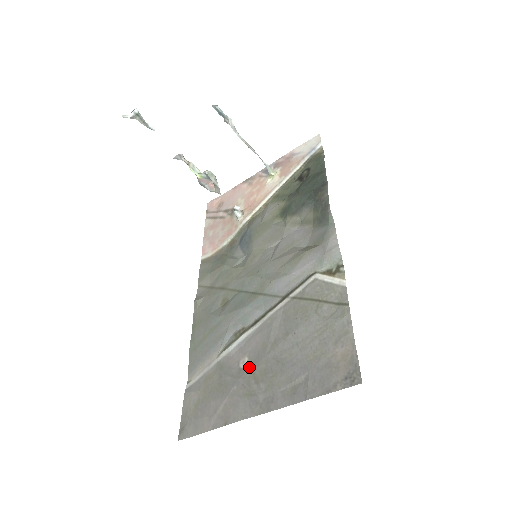
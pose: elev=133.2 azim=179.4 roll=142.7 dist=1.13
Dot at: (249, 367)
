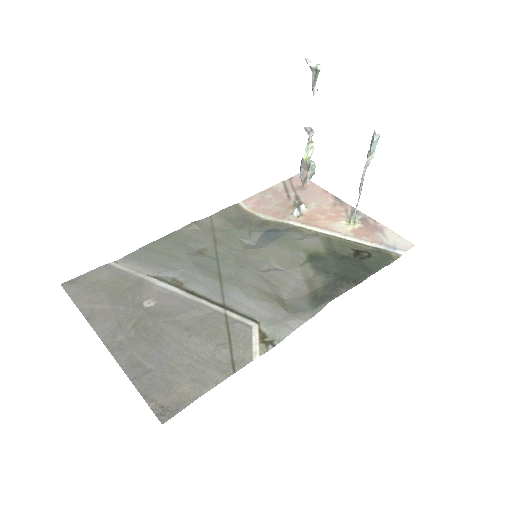
Dot at: (146, 311)
